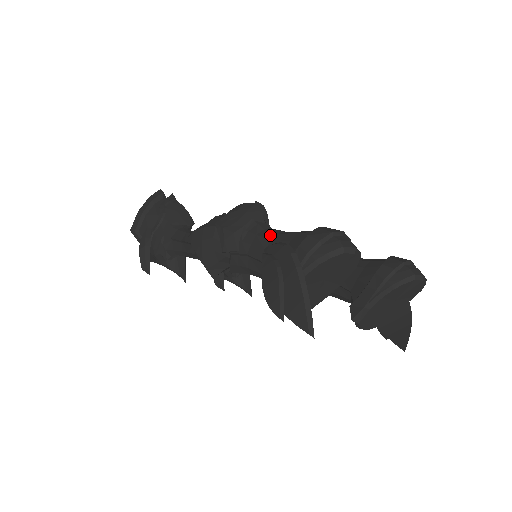
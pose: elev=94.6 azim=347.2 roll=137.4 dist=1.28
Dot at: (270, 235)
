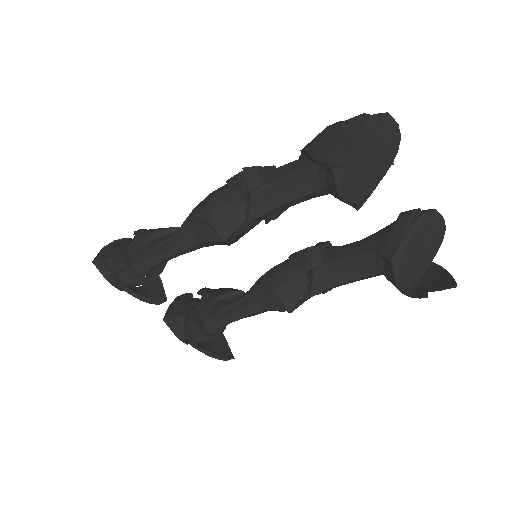
Dot at: occluded
